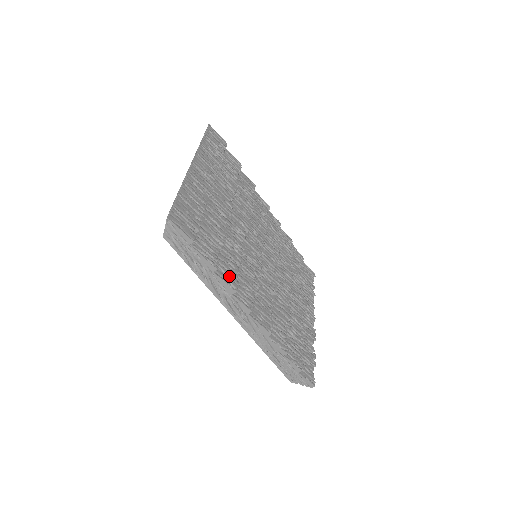
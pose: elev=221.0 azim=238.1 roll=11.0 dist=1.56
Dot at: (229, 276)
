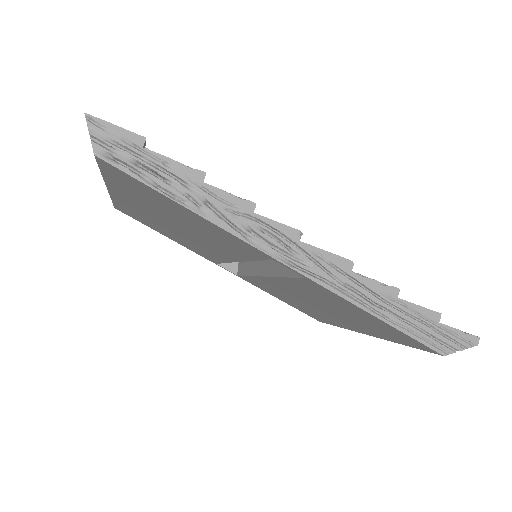
Dot at: occluded
